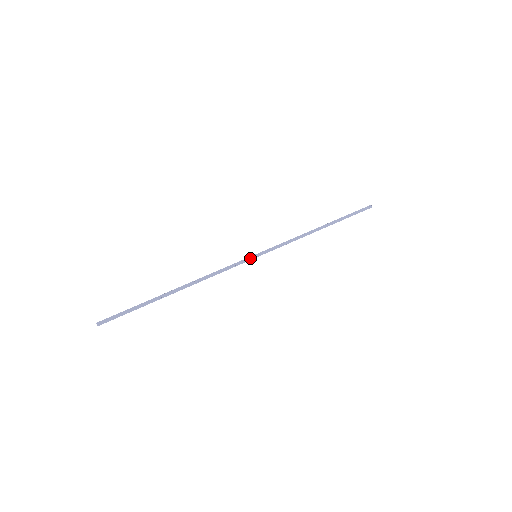
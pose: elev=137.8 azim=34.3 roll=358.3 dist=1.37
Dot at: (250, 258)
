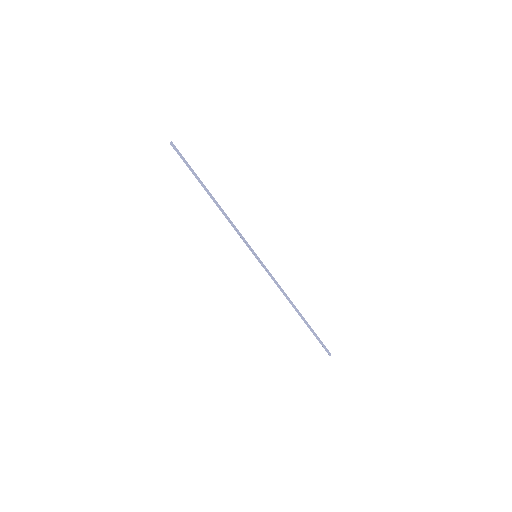
Dot at: (253, 251)
